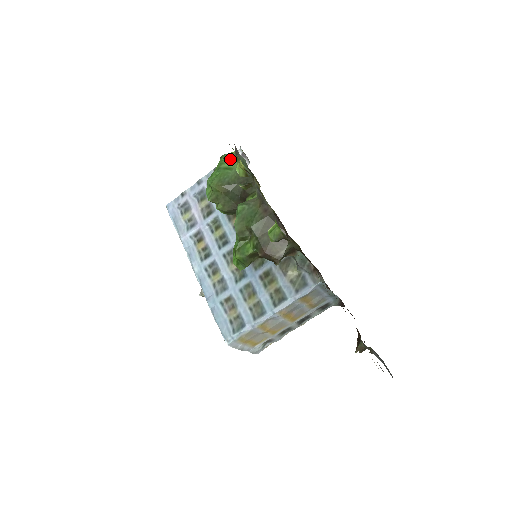
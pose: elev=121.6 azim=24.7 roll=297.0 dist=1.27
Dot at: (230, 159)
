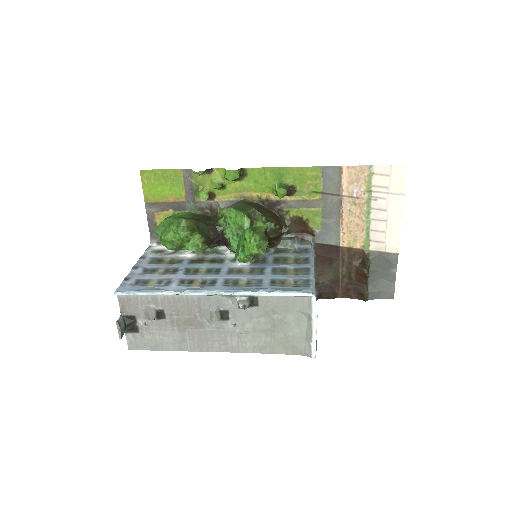
Dot at: (176, 214)
